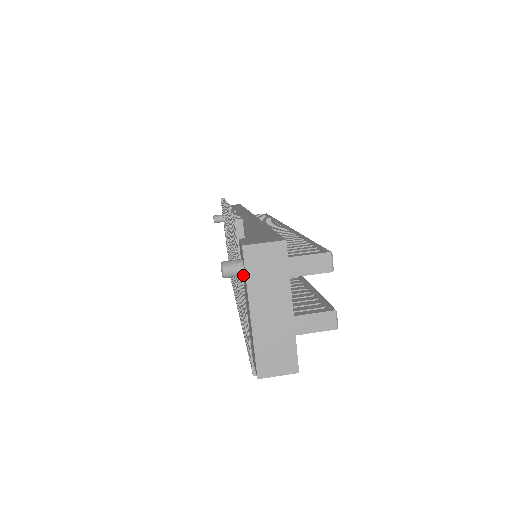
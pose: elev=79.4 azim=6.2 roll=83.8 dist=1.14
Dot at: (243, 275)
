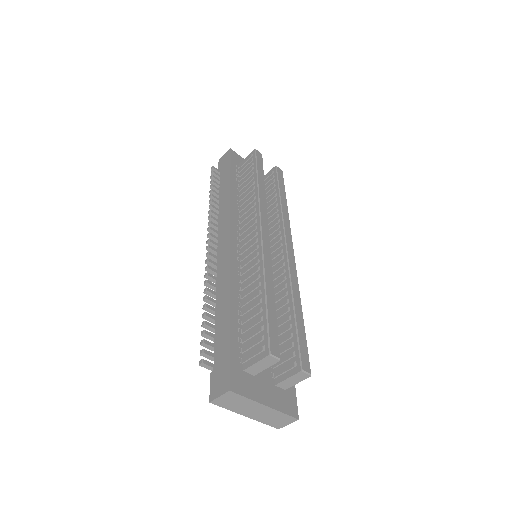
Dot at: occluded
